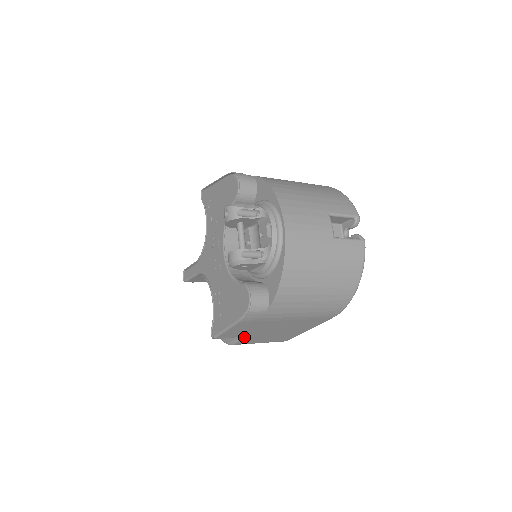
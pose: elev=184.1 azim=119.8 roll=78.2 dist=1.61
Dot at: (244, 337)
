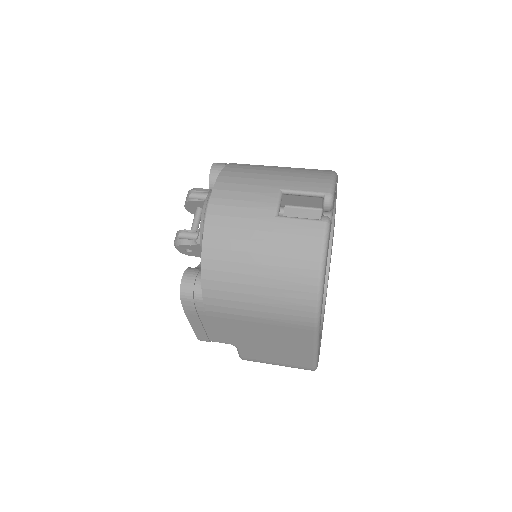
Dot at: (235, 345)
